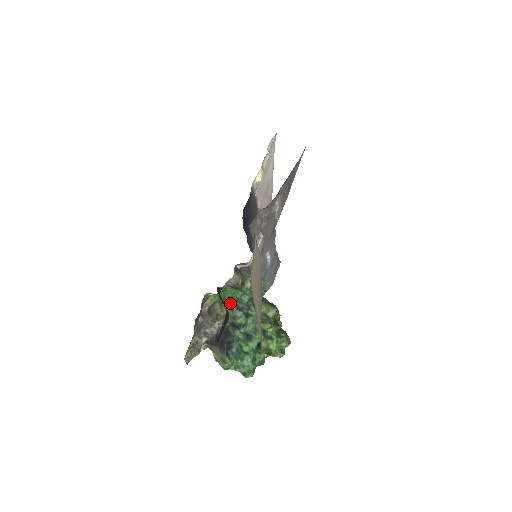
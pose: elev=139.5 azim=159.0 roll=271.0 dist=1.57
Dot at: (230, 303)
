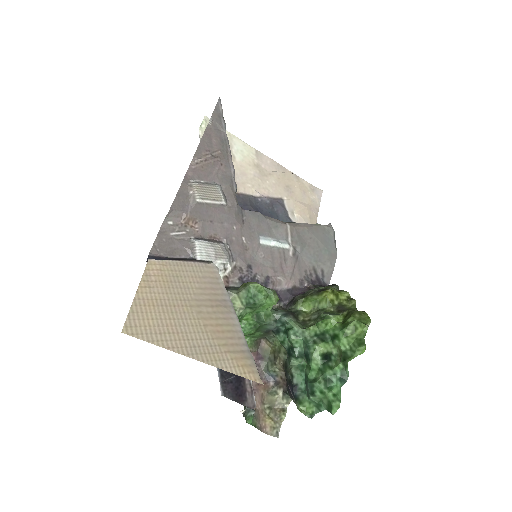
Dot at: (263, 333)
